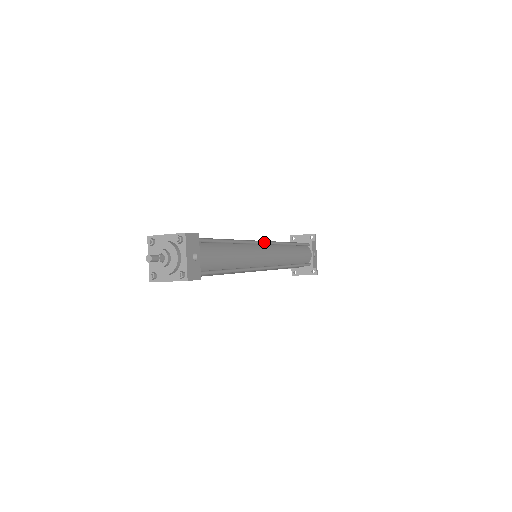
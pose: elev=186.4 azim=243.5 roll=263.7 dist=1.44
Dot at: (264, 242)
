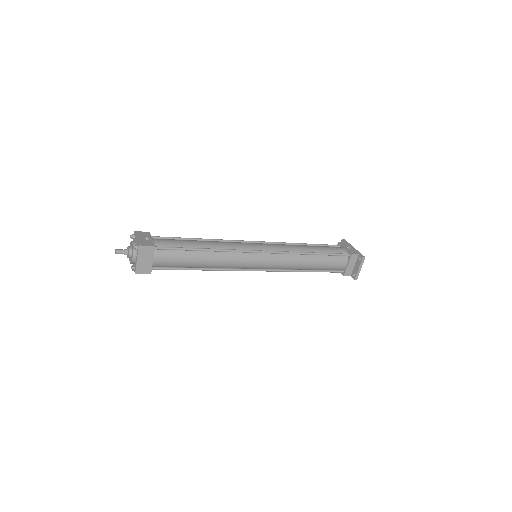
Dot at: (249, 241)
